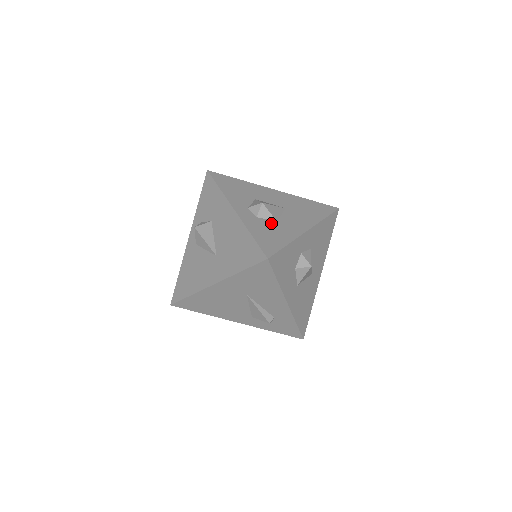
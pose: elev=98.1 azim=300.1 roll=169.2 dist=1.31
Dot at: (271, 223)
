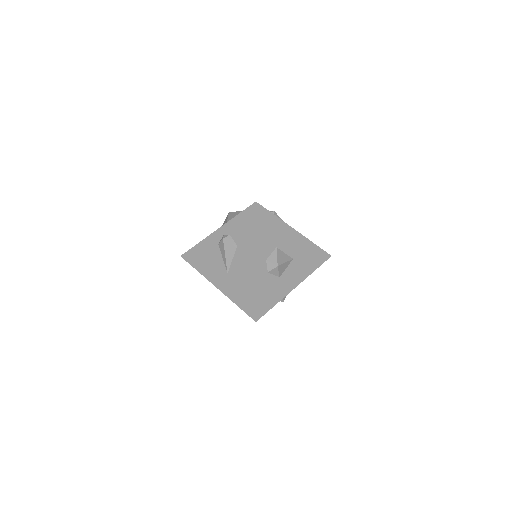
Dot at: (275, 280)
